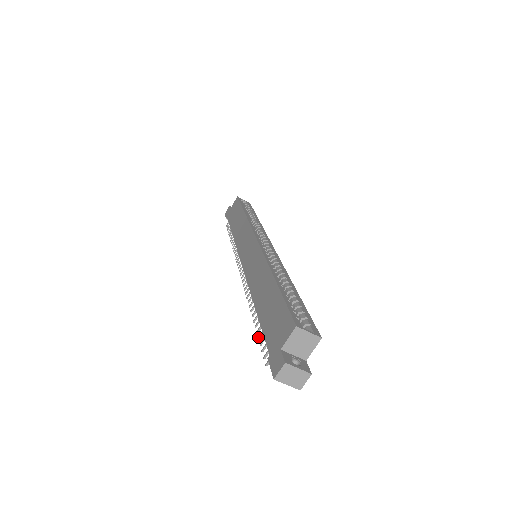
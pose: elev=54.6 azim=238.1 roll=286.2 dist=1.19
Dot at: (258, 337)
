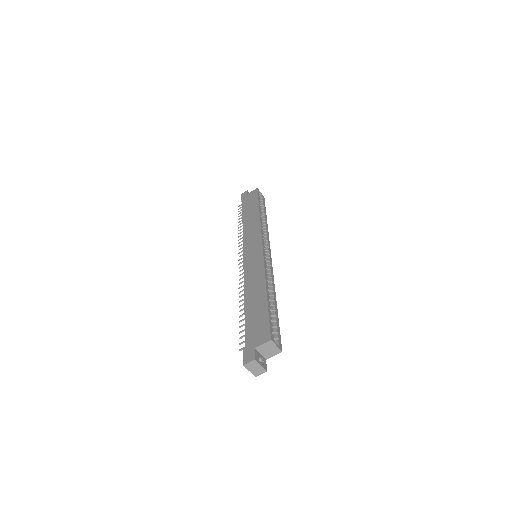
Dot at: (239, 326)
